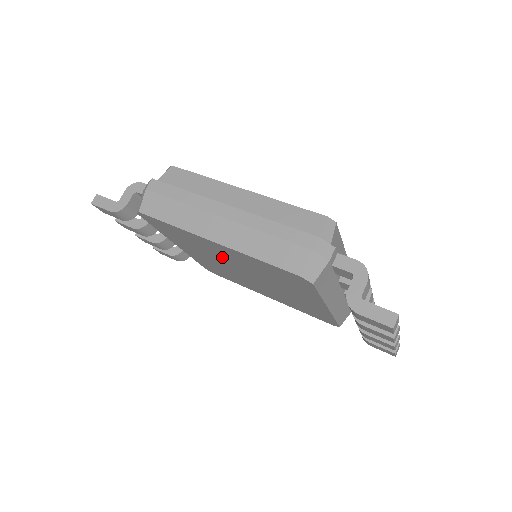
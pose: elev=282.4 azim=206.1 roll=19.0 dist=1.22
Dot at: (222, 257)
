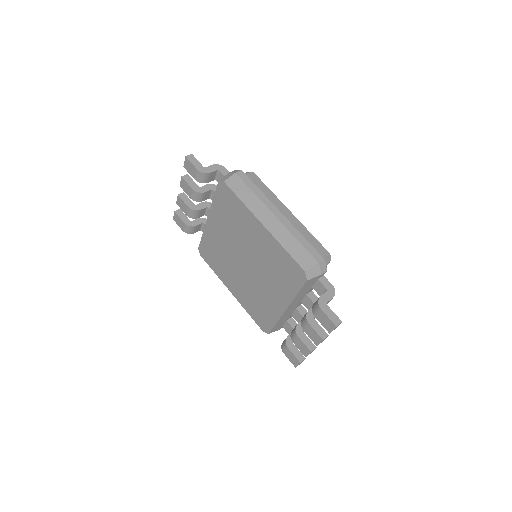
Dot at: (247, 240)
